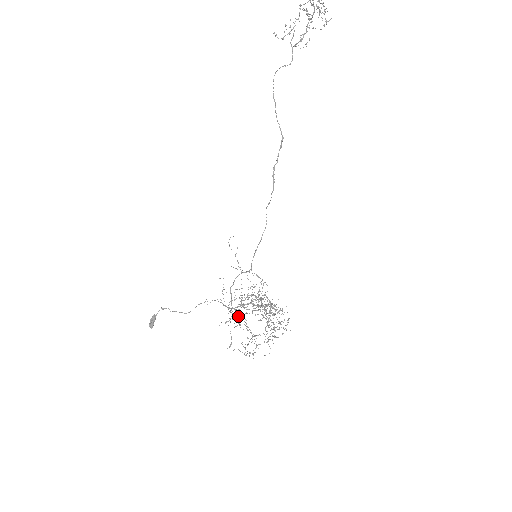
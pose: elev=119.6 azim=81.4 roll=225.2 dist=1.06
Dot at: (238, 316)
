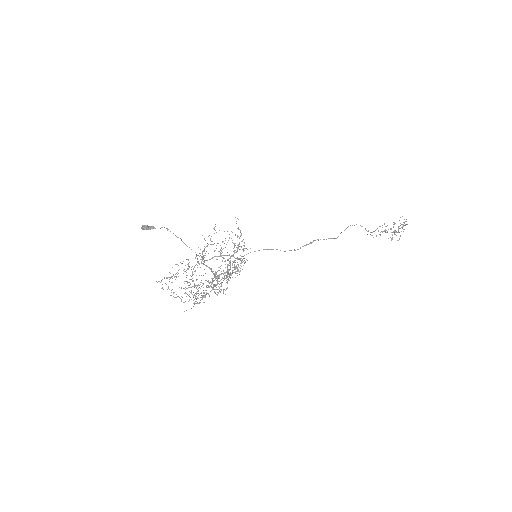
Dot at: occluded
